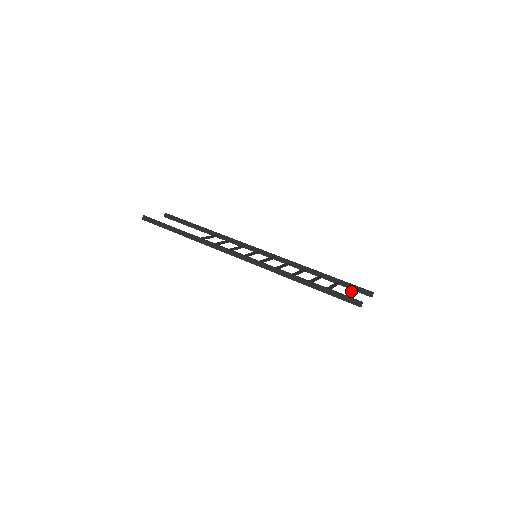
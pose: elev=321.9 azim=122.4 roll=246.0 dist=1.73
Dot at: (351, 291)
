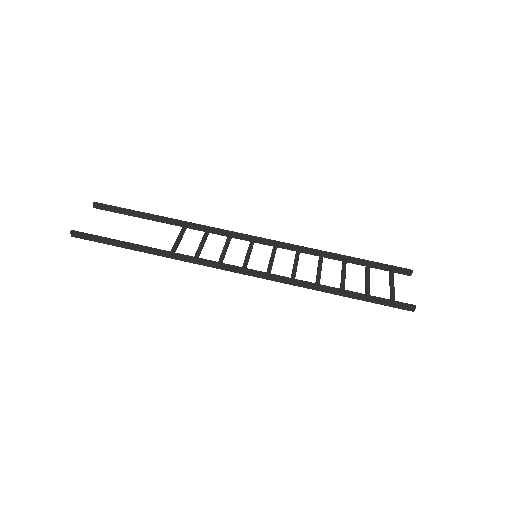
Dot at: (390, 282)
